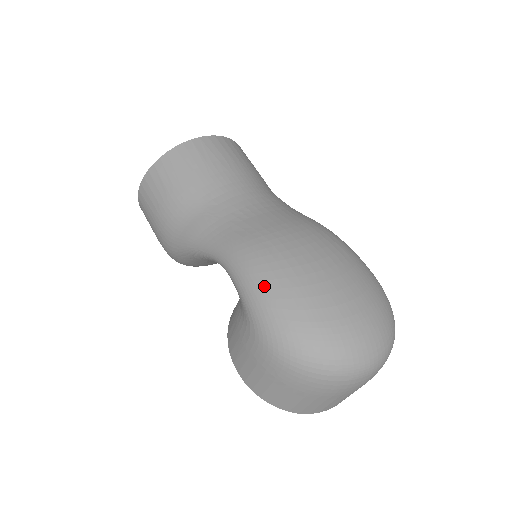
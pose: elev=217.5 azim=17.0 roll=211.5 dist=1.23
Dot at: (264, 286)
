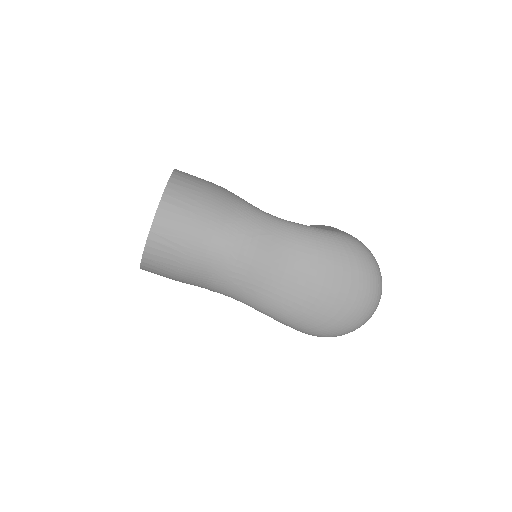
Dot at: (294, 322)
